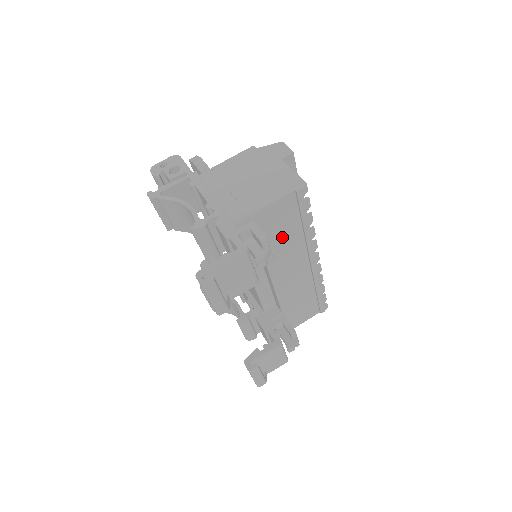
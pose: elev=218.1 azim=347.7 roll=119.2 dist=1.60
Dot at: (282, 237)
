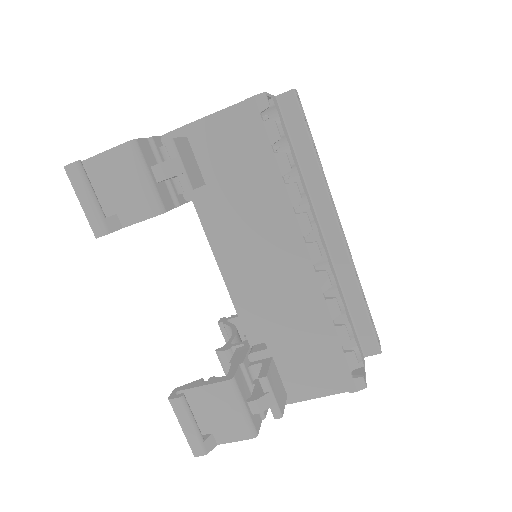
Dot at: (240, 184)
